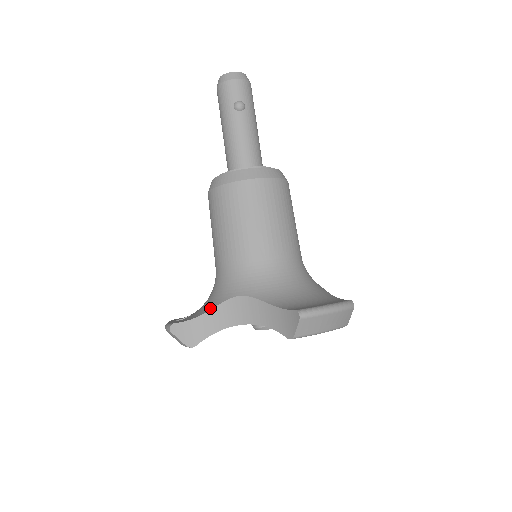
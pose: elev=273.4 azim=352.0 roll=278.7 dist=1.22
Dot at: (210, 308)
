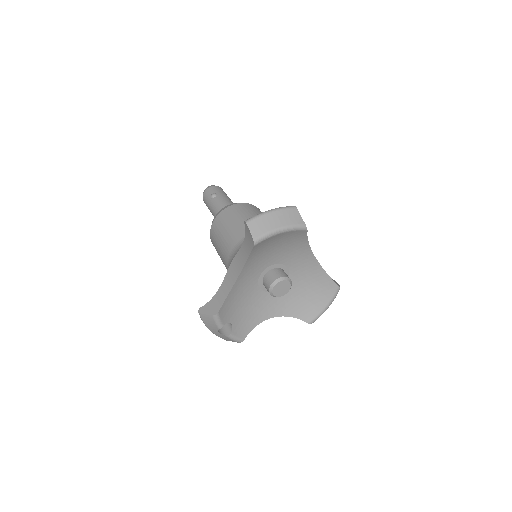
Dot at: (221, 286)
